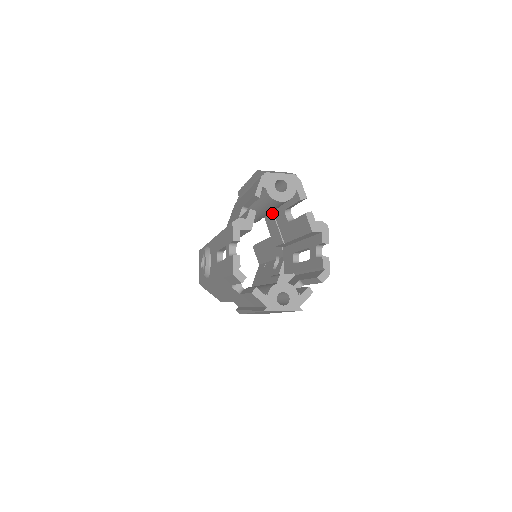
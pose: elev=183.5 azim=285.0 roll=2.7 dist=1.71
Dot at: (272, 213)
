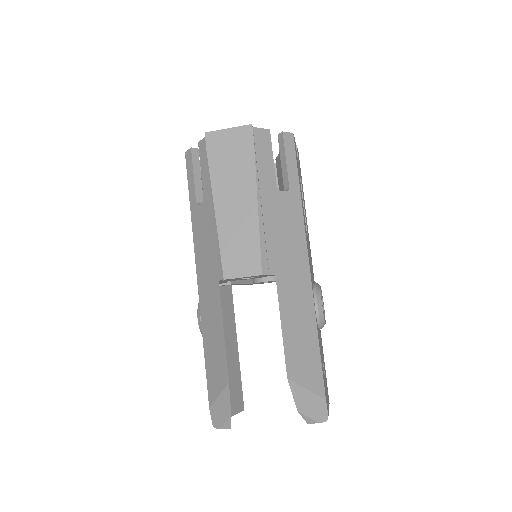
Dot at: occluded
